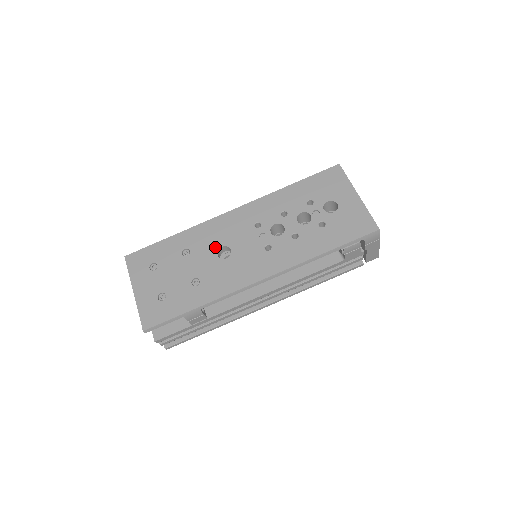
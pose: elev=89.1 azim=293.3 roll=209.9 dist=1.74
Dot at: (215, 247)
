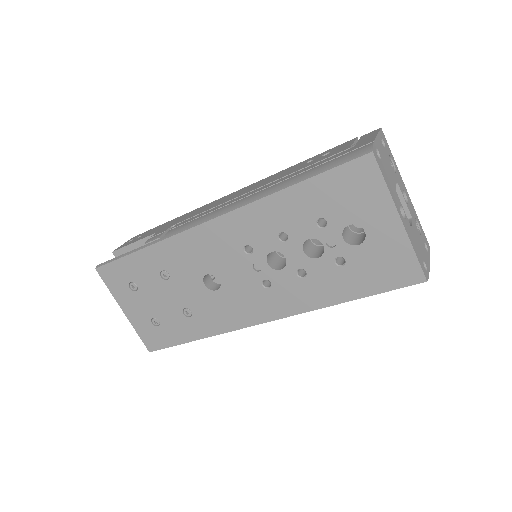
Dot at: (198, 273)
